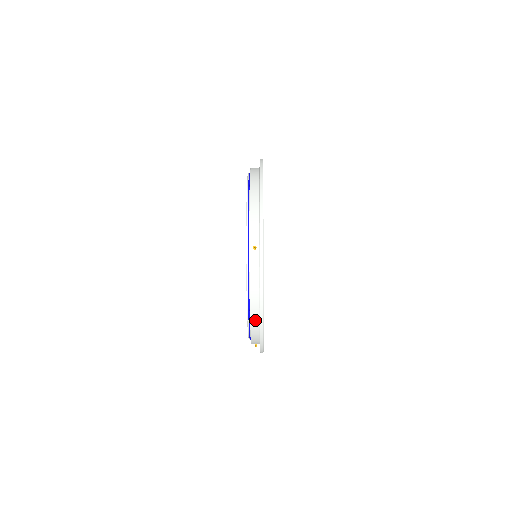
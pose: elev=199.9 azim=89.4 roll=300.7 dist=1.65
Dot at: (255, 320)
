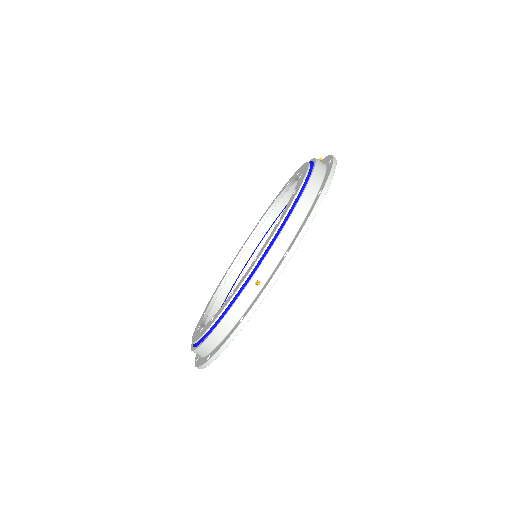
Dot at: (312, 191)
